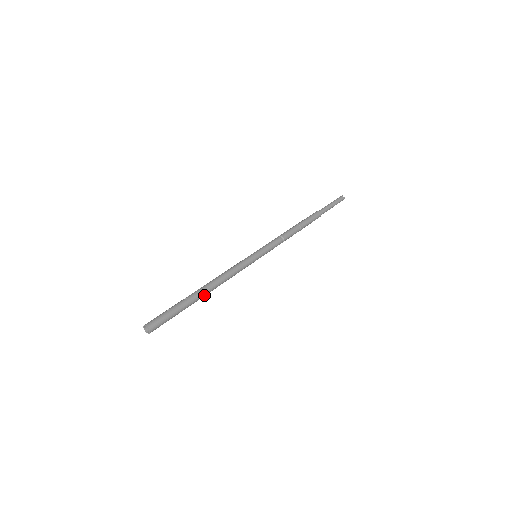
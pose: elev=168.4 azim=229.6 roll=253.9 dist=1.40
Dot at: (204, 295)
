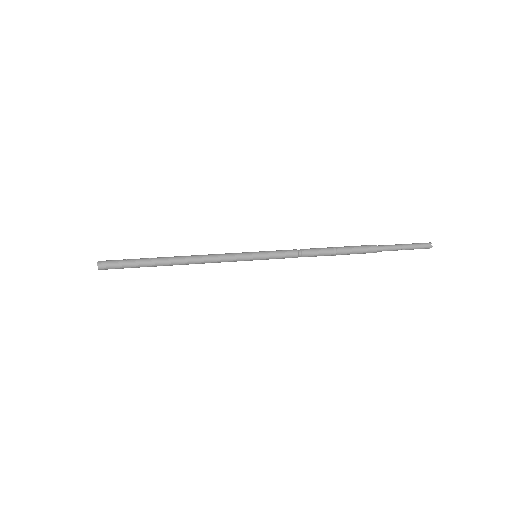
Dot at: (170, 264)
